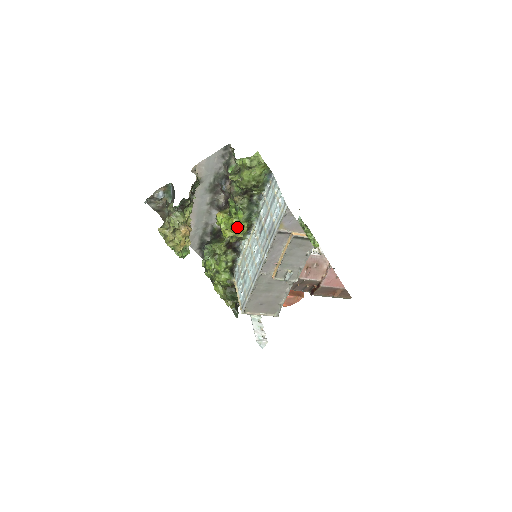
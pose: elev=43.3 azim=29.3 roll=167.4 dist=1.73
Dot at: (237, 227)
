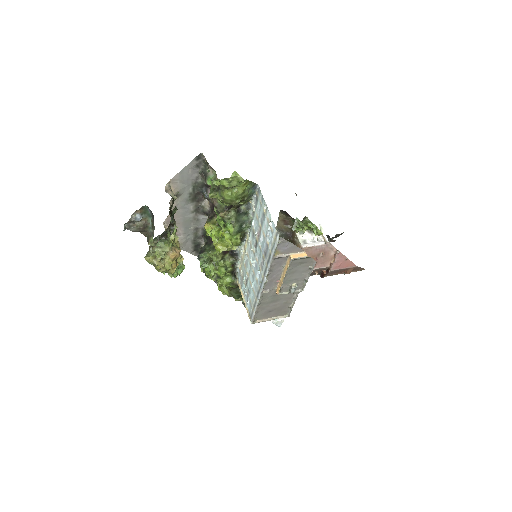
Dot at: (229, 241)
